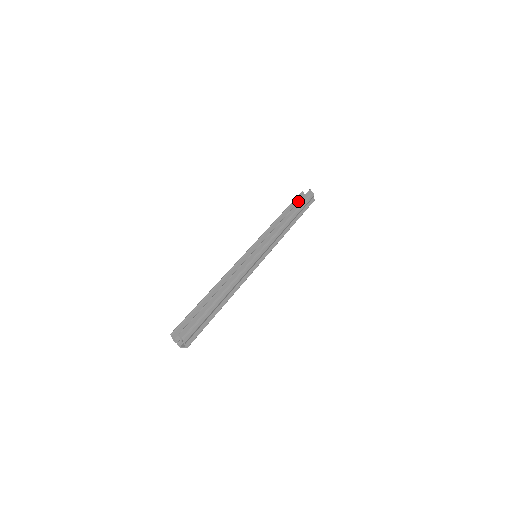
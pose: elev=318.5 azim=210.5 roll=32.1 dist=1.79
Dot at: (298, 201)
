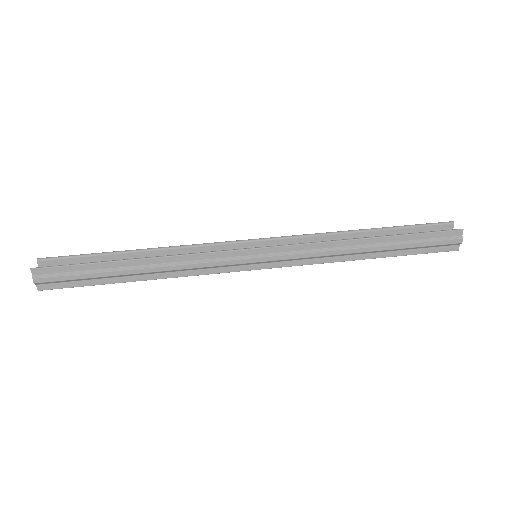
Dot at: (427, 230)
